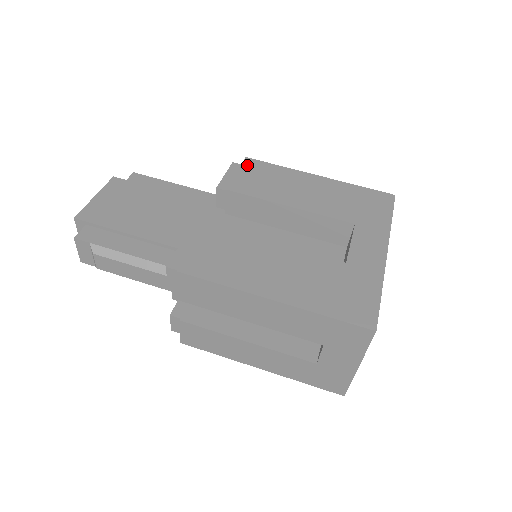
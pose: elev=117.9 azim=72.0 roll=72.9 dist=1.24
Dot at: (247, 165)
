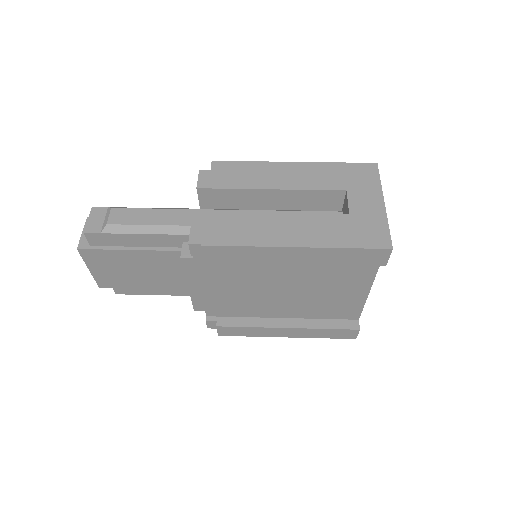
Dot at: occluded
